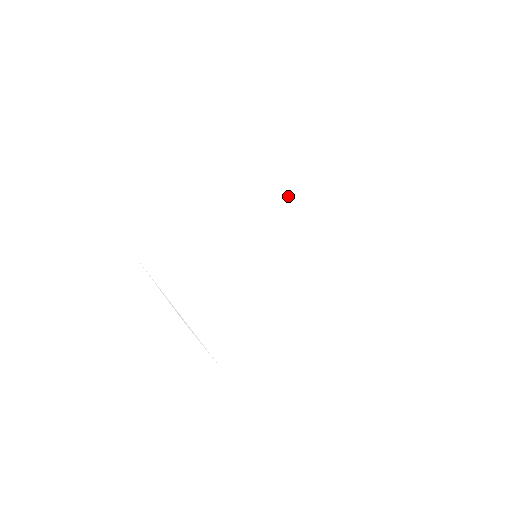
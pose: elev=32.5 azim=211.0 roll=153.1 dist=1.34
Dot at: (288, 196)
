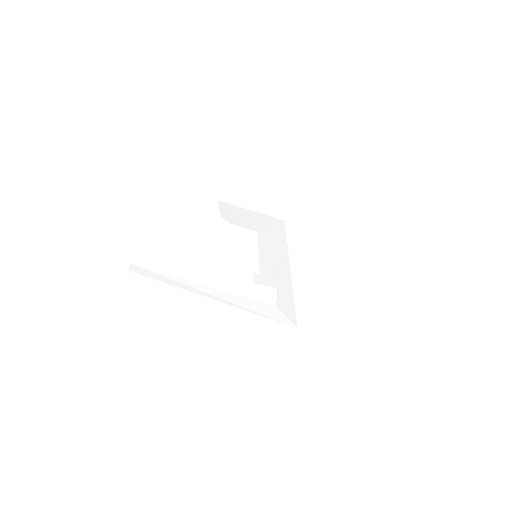
Dot at: (247, 219)
